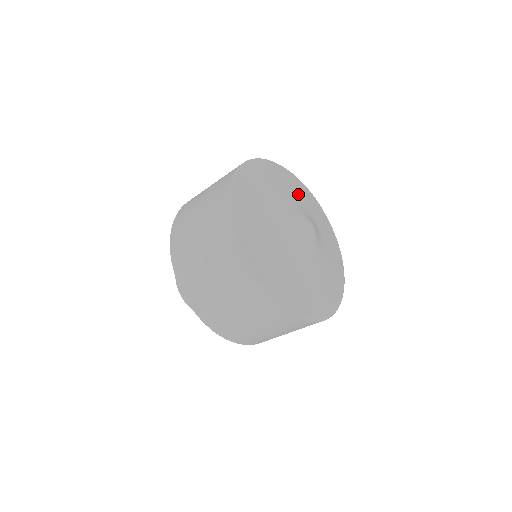
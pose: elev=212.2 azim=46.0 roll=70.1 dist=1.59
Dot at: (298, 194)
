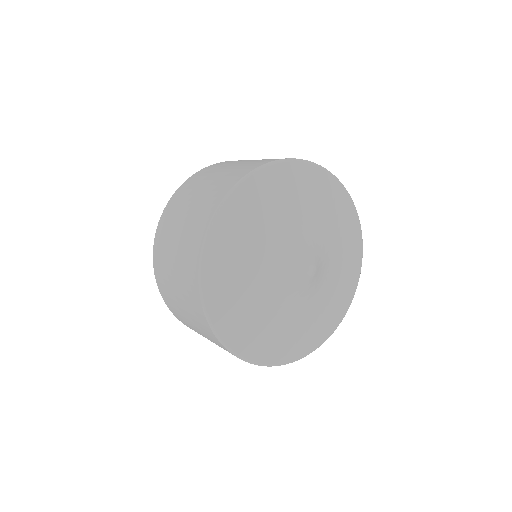
Dot at: (338, 232)
